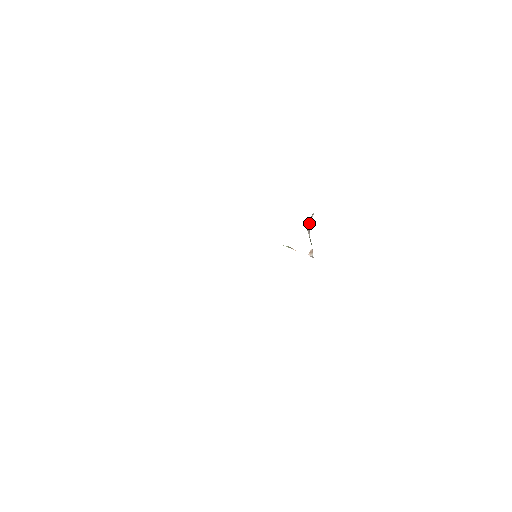
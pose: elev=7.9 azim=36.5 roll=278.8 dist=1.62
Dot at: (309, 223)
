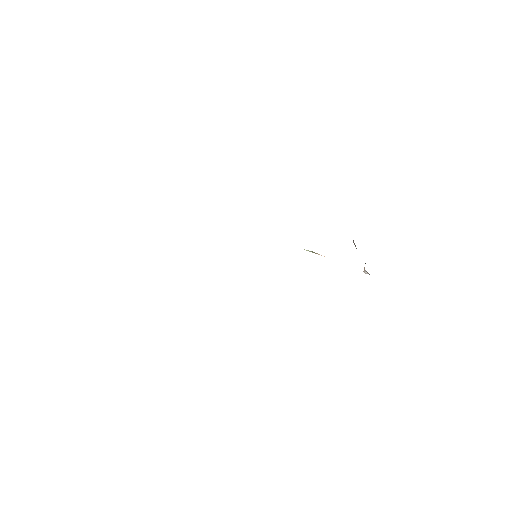
Dot at: occluded
